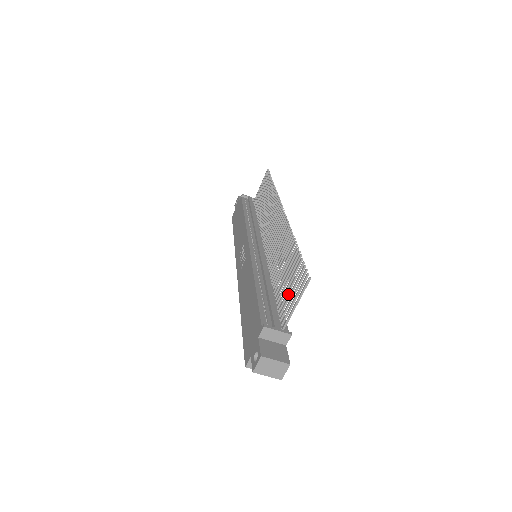
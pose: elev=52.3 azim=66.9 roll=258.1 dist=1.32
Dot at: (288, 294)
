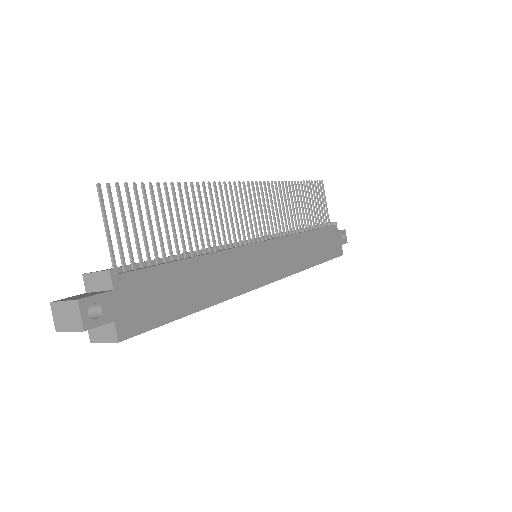
Dot at: (144, 235)
